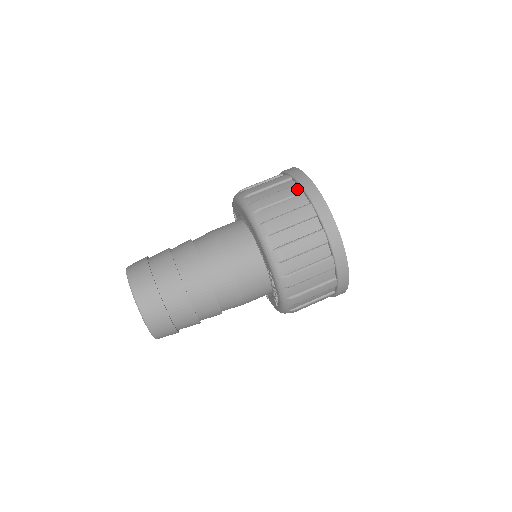
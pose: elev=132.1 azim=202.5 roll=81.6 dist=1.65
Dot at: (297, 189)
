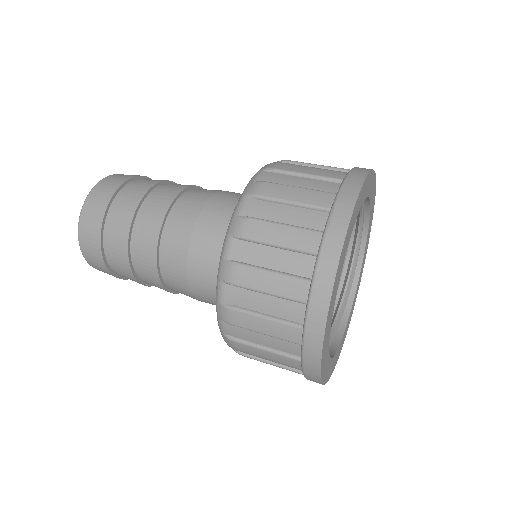
Dot at: (339, 175)
